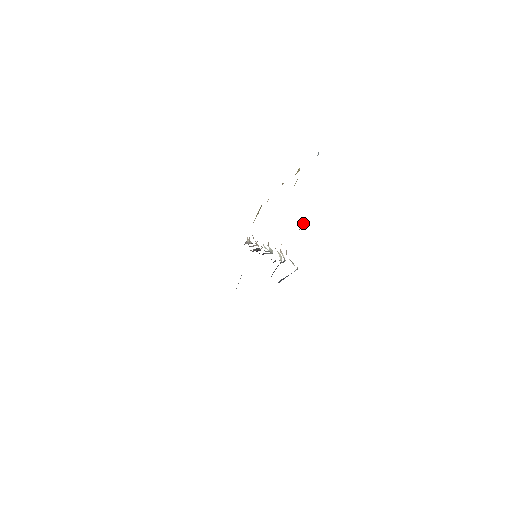
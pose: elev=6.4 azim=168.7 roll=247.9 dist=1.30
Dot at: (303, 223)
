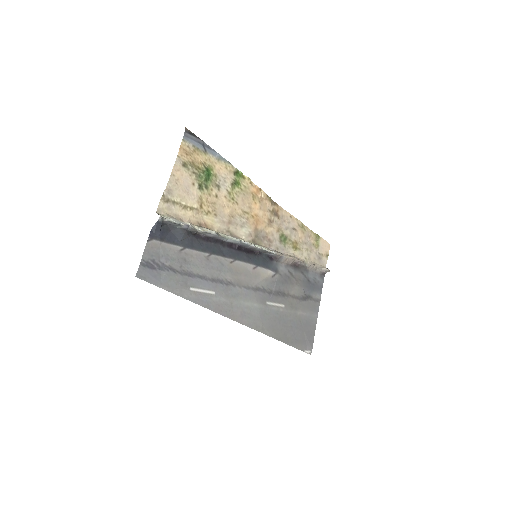
Dot at: (164, 191)
